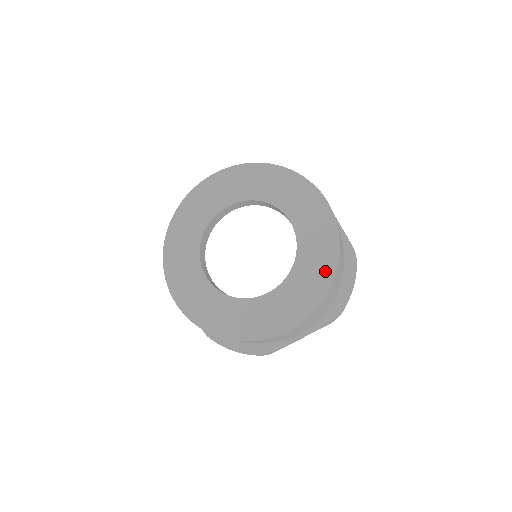
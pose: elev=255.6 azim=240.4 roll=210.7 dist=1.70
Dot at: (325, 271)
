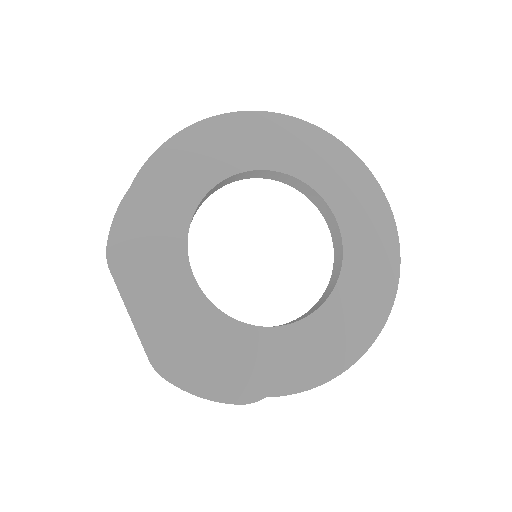
Dot at: (382, 293)
